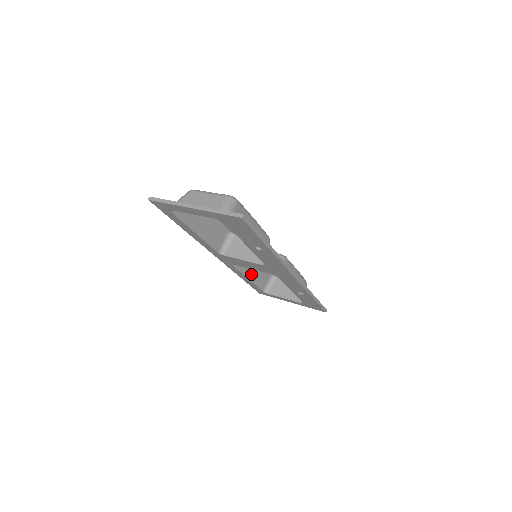
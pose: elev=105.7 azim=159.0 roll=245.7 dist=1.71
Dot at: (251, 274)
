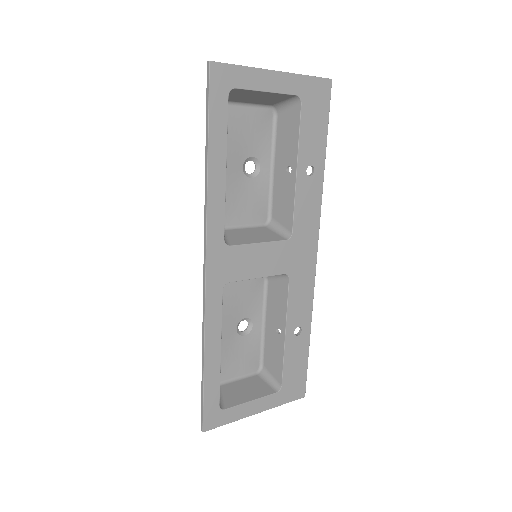
Dot at: occluded
